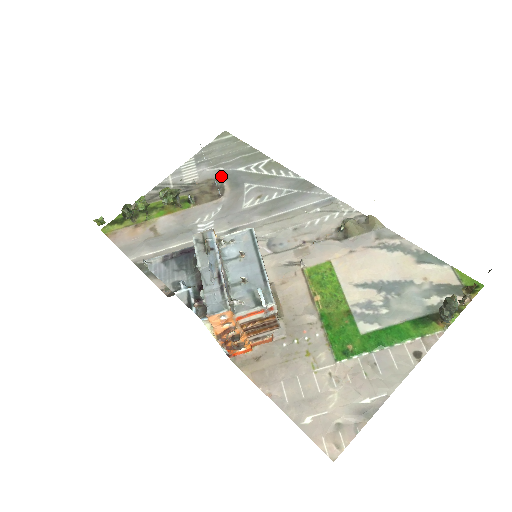
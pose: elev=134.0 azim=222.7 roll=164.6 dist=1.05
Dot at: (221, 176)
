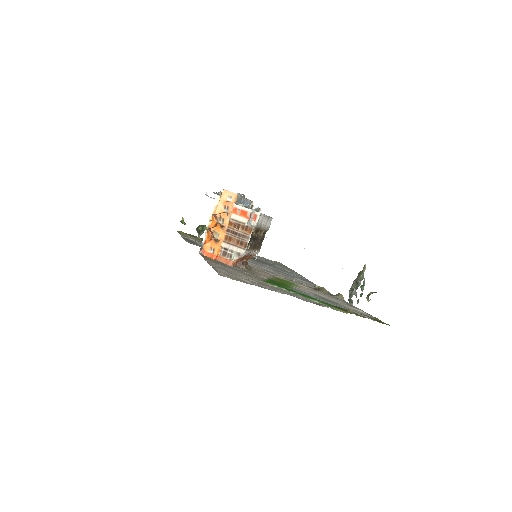
Dot at: (263, 261)
